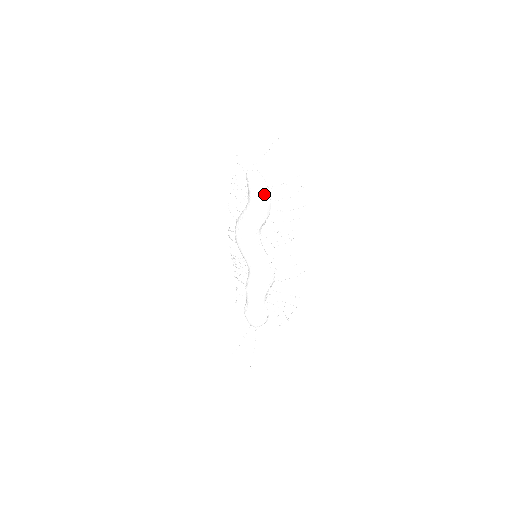
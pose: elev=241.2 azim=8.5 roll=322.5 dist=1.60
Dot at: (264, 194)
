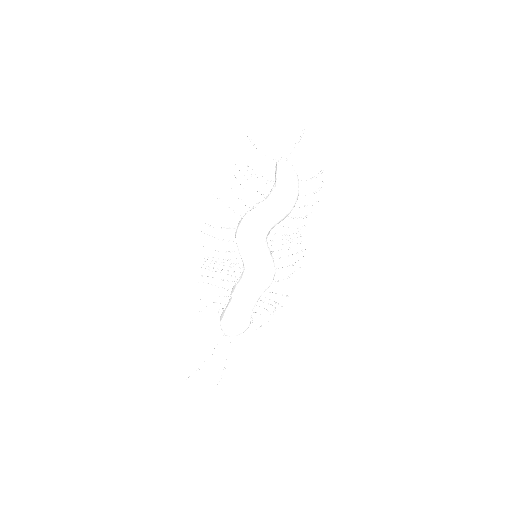
Dot at: (298, 188)
